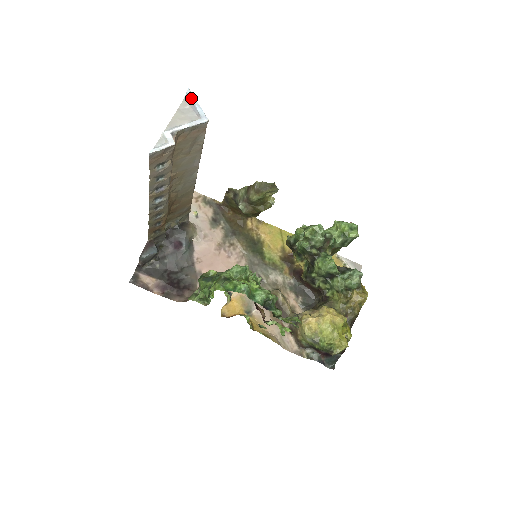
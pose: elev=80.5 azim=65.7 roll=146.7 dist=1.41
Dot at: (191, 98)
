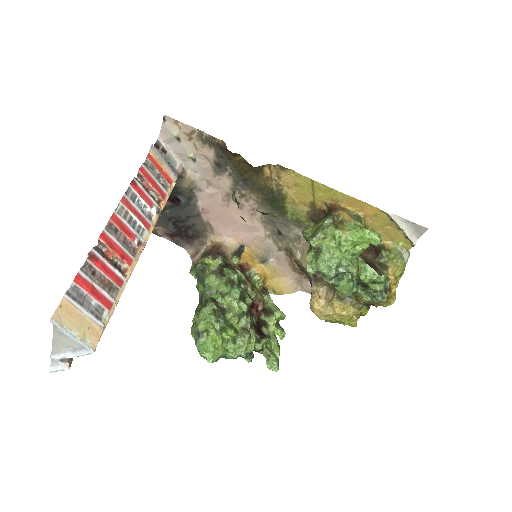
Dot at: (60, 330)
